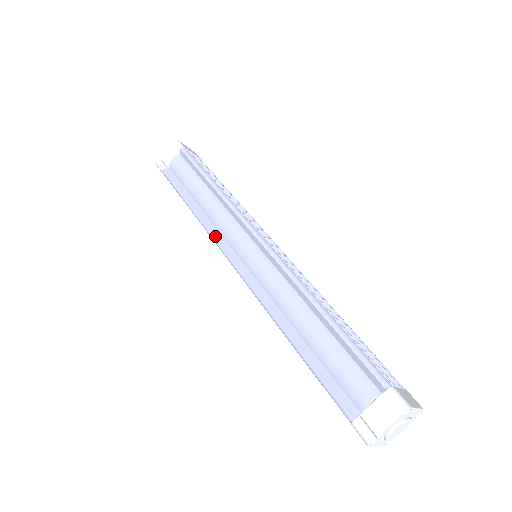
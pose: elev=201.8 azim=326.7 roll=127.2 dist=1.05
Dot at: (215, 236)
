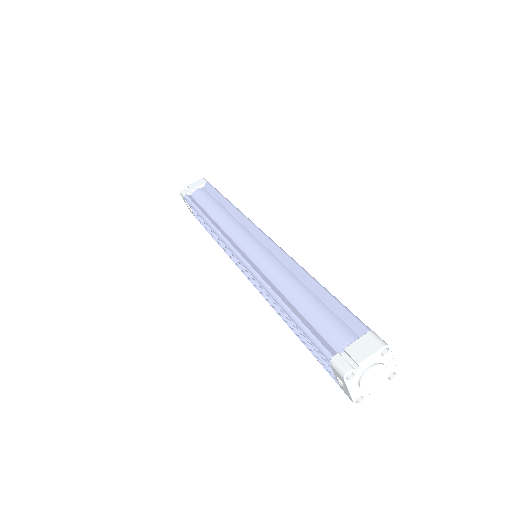
Dot at: (223, 234)
